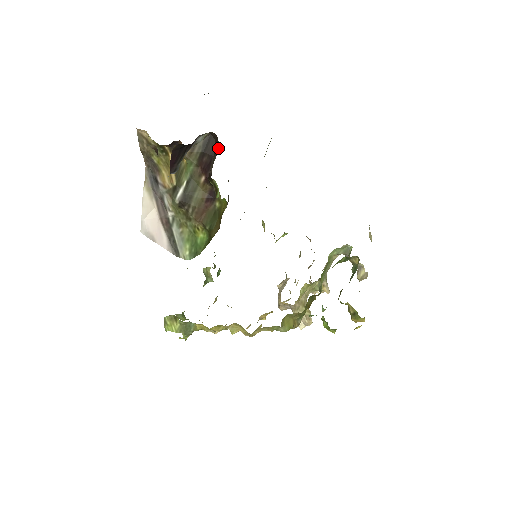
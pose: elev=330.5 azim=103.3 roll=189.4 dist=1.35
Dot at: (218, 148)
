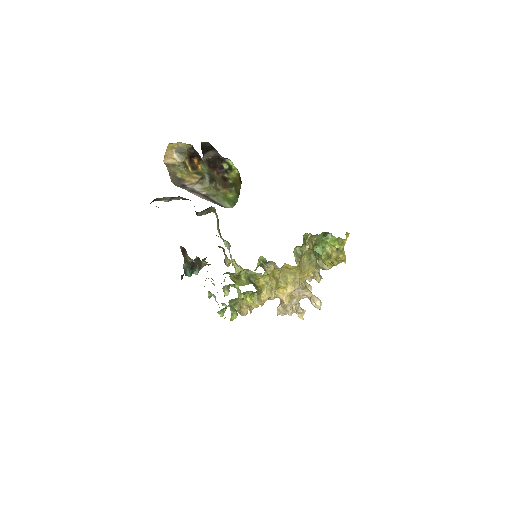
Dot at: (217, 159)
